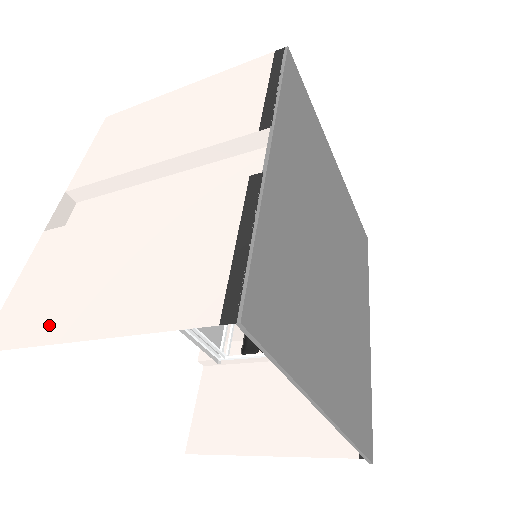
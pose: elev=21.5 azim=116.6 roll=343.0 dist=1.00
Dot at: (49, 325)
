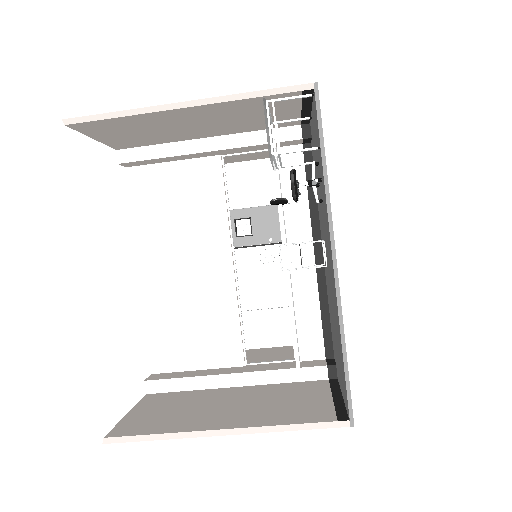
Dot at: occluded
